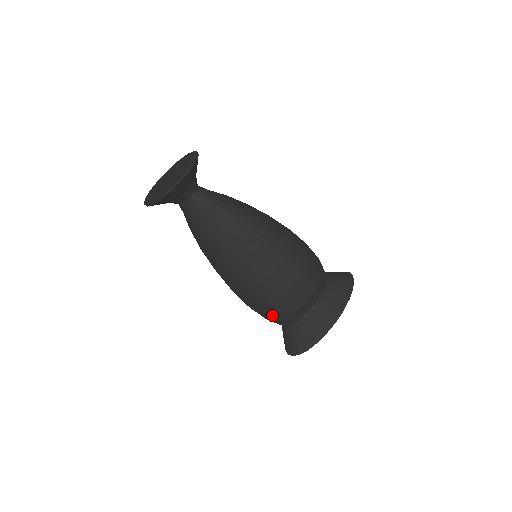
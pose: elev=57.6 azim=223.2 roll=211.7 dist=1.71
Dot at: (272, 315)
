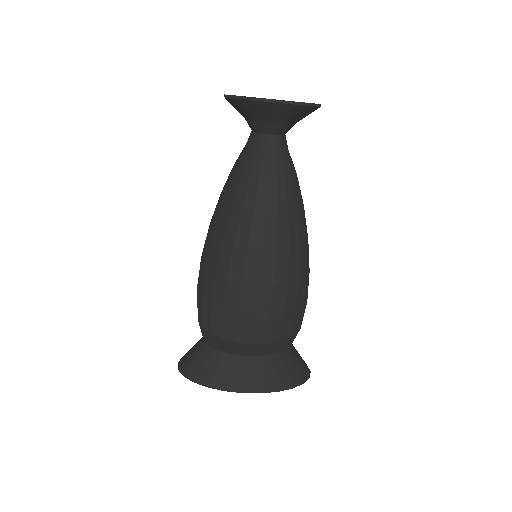
Dot at: (203, 316)
